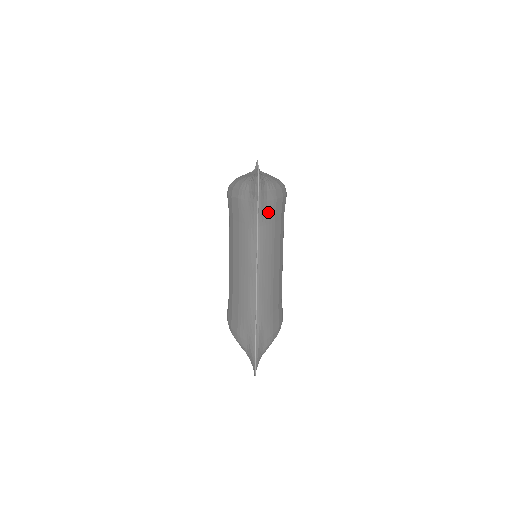
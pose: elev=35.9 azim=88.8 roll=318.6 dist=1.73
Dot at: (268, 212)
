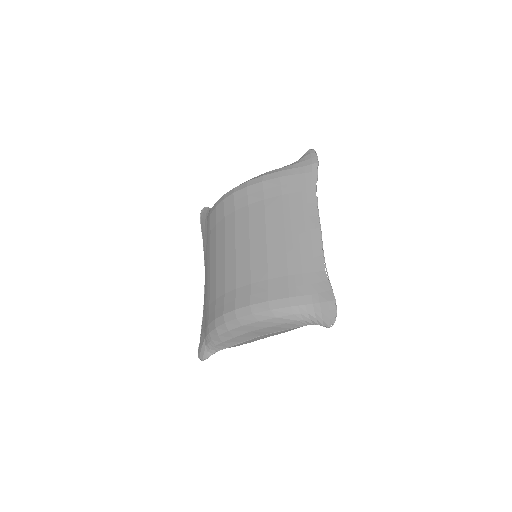
Dot at: occluded
